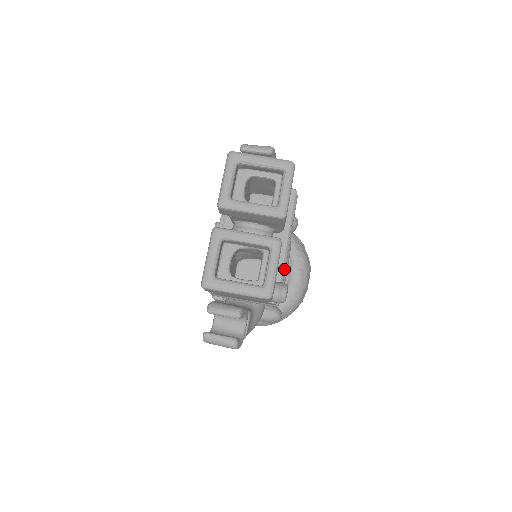
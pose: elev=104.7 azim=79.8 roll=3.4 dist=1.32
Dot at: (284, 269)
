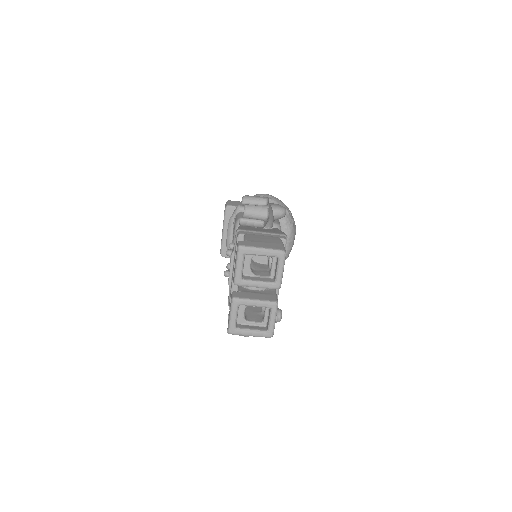
Dot at: occluded
